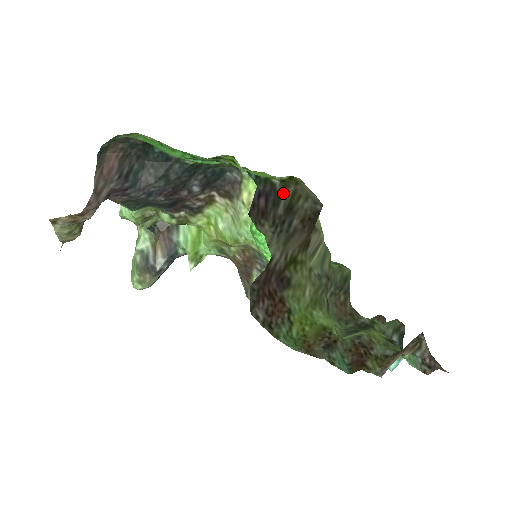
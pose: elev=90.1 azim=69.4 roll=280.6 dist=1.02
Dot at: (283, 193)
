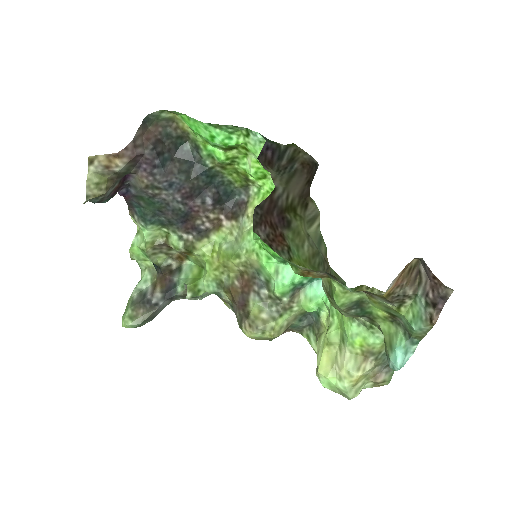
Dot at: (286, 151)
